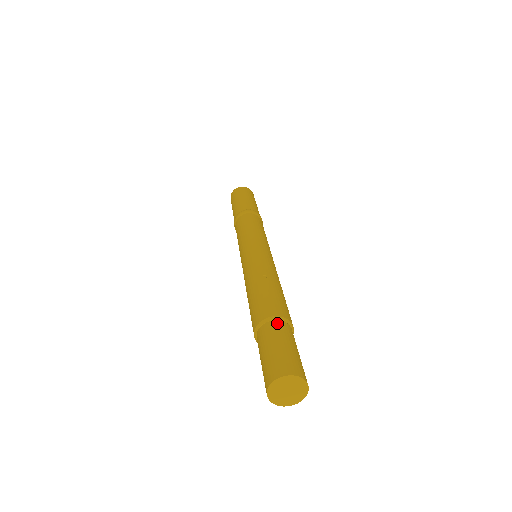
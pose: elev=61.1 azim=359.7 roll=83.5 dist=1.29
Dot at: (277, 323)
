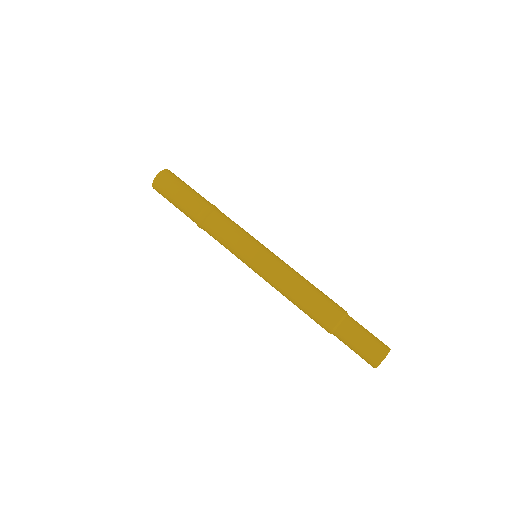
Dot at: (350, 317)
